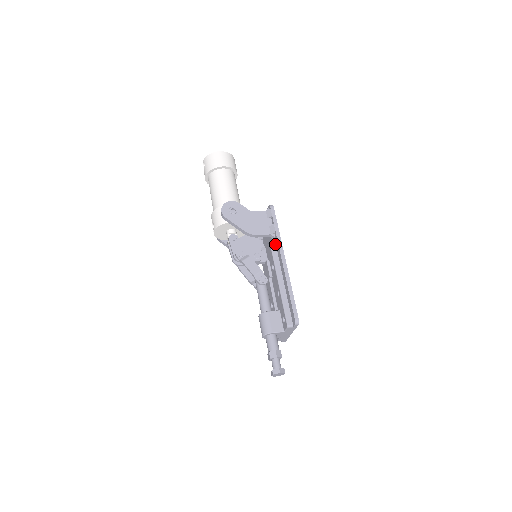
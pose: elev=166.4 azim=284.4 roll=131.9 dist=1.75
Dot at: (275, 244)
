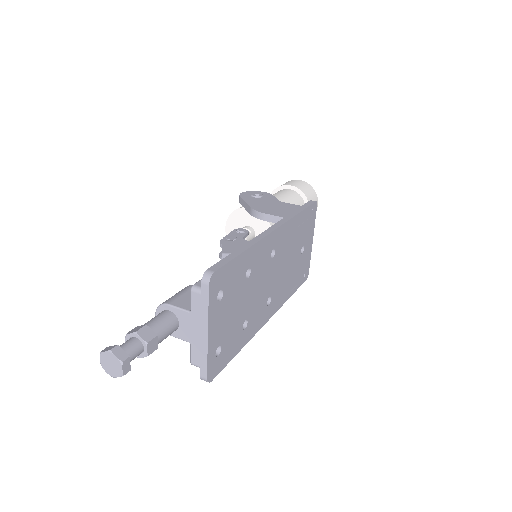
Dot at: occluded
